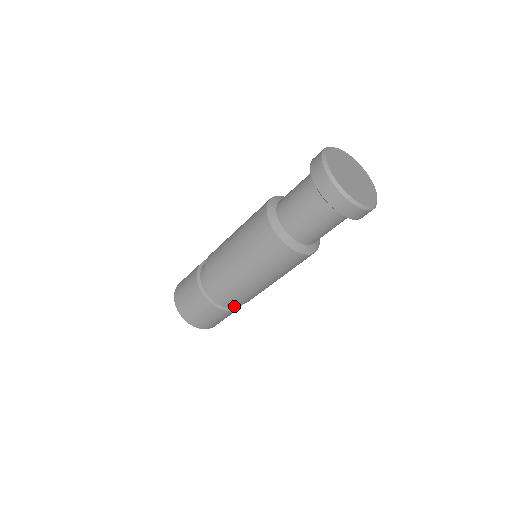
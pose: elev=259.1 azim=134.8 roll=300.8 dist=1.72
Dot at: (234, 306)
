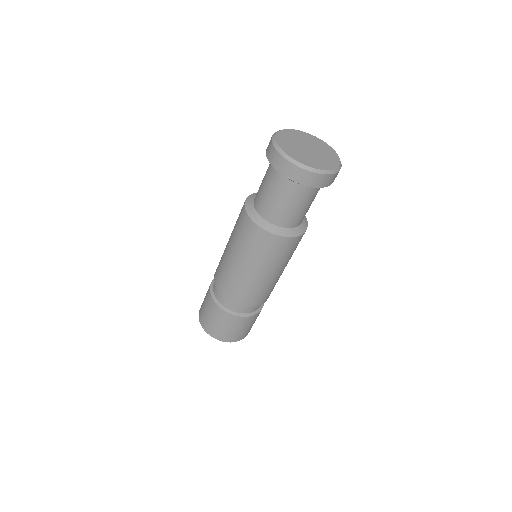
Dot at: (233, 310)
